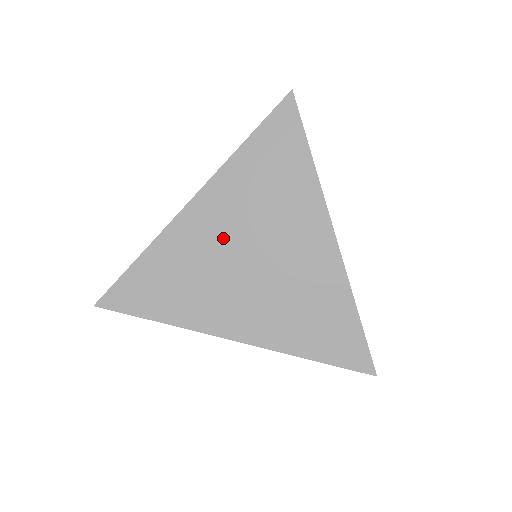
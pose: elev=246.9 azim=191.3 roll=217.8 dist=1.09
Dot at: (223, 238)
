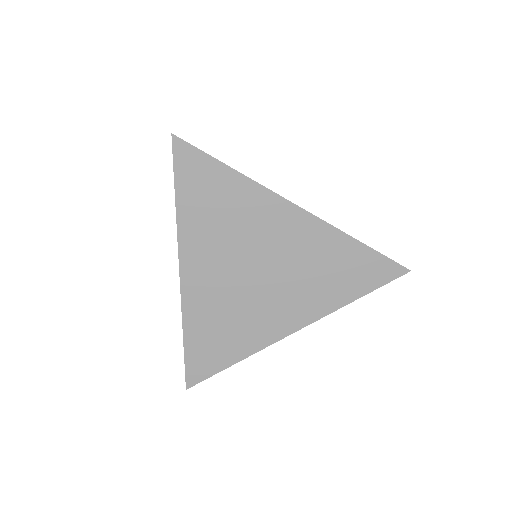
Dot at: (225, 277)
